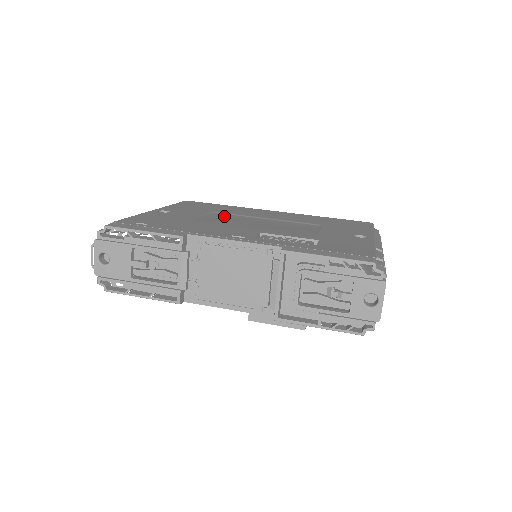
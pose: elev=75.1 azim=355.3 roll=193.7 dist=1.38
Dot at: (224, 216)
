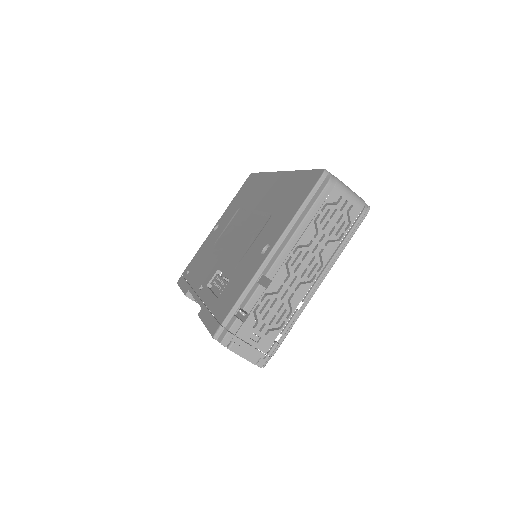
Dot at: (236, 221)
